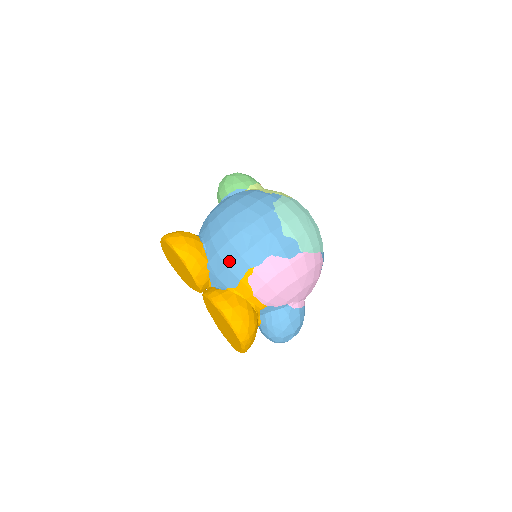
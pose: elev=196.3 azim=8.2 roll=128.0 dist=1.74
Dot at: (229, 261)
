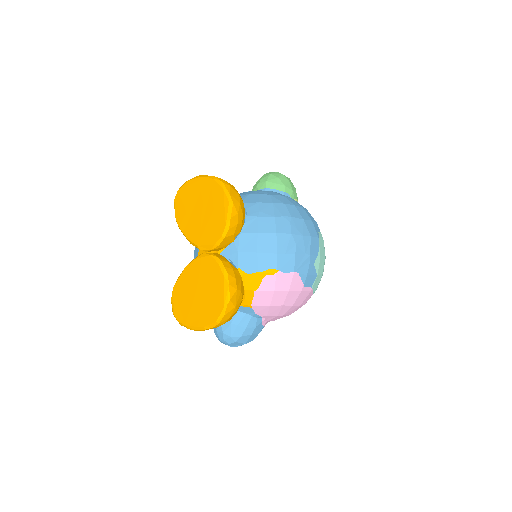
Dot at: (263, 249)
